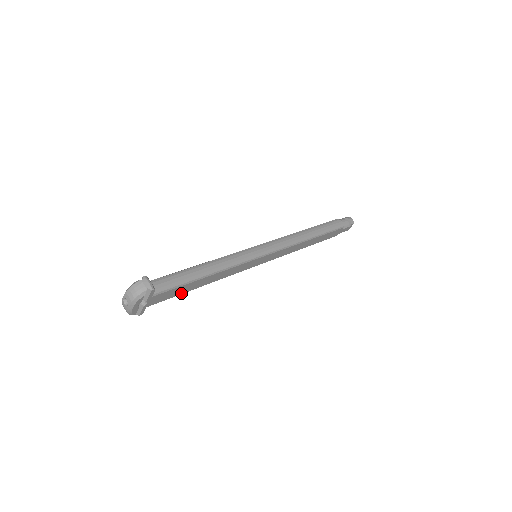
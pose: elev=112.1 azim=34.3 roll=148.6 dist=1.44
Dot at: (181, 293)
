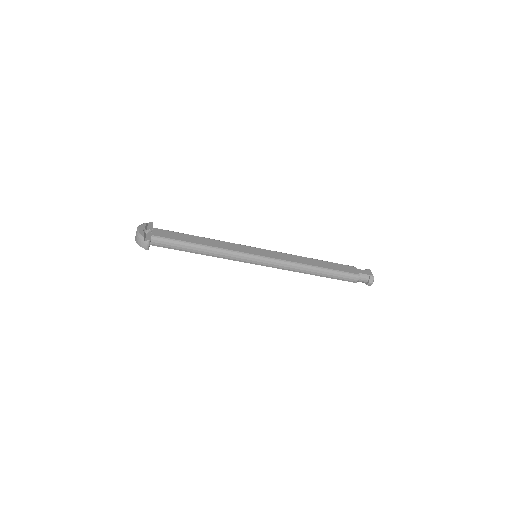
Dot at: occluded
